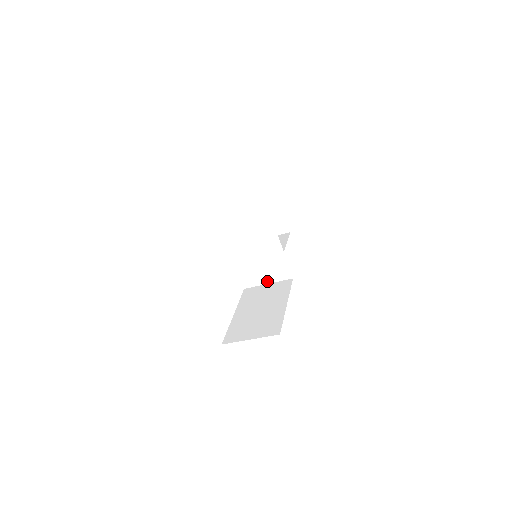
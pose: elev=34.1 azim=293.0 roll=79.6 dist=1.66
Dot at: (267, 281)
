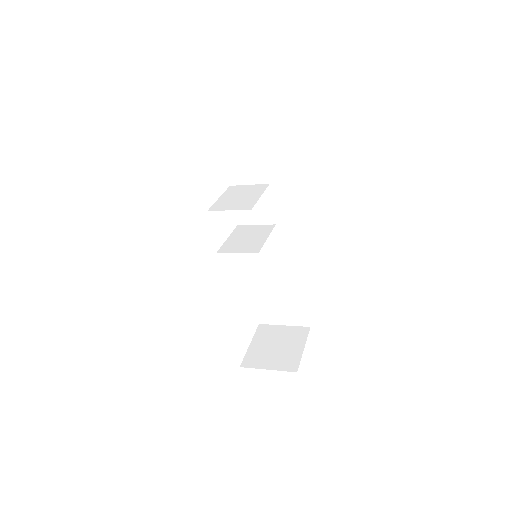
Dot at: (270, 248)
